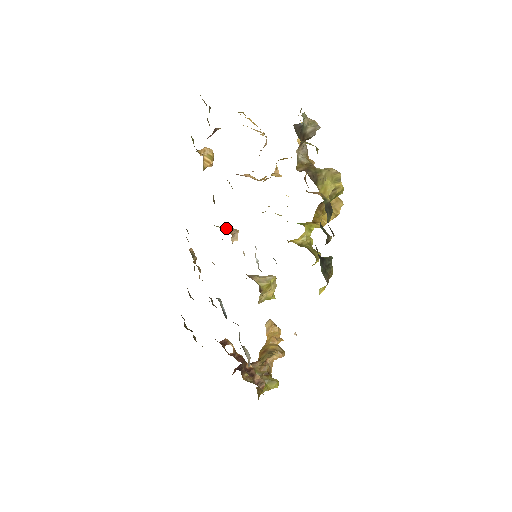
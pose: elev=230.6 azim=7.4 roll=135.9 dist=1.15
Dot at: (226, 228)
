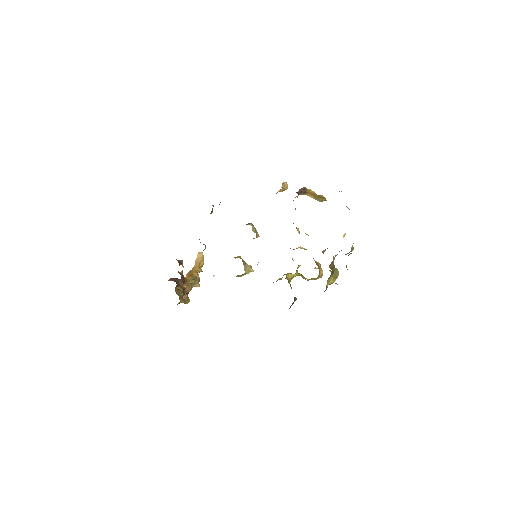
Dot at: (254, 229)
